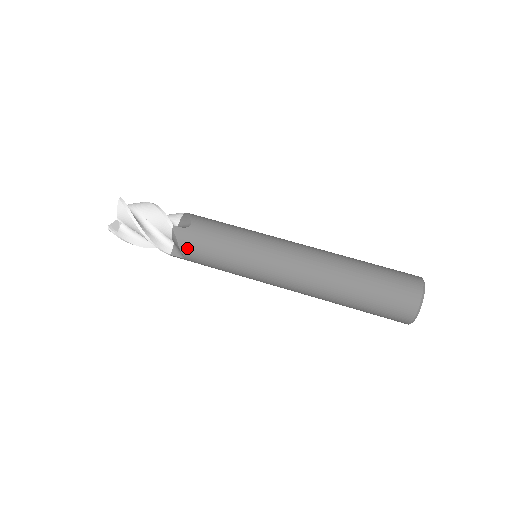
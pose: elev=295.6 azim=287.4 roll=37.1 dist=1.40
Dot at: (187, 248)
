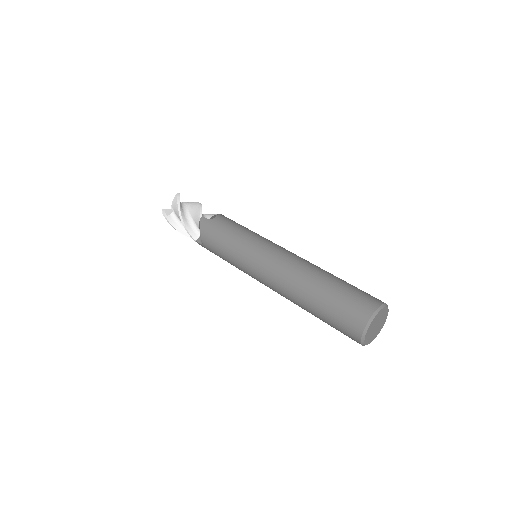
Dot at: (205, 234)
